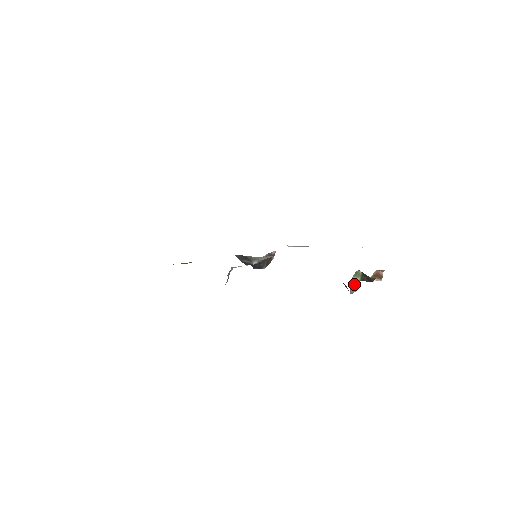
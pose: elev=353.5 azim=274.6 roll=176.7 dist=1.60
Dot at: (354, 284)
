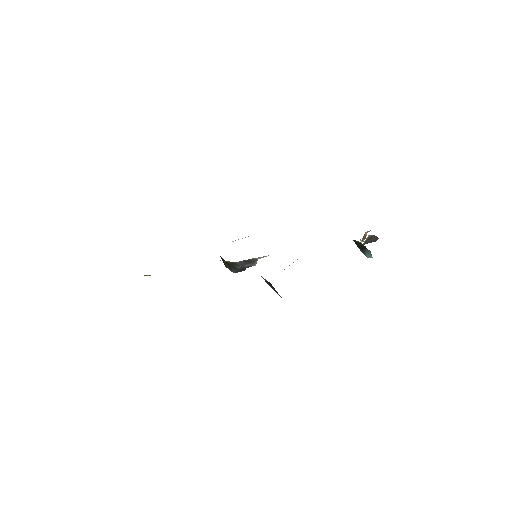
Dot at: occluded
